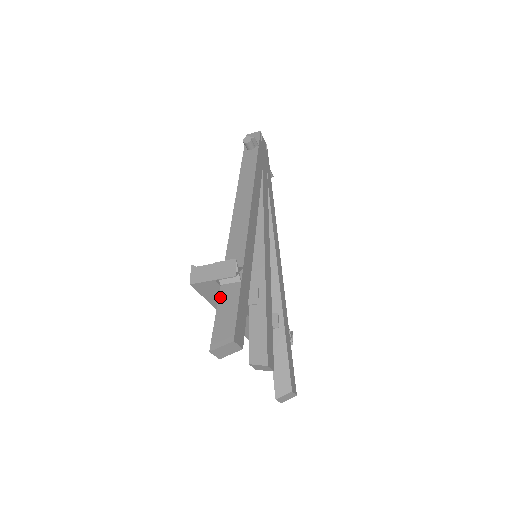
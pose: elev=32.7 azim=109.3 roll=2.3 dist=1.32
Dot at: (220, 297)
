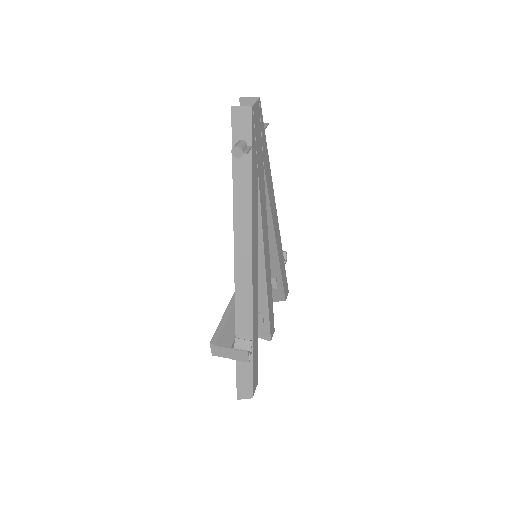
Dot at: (237, 361)
